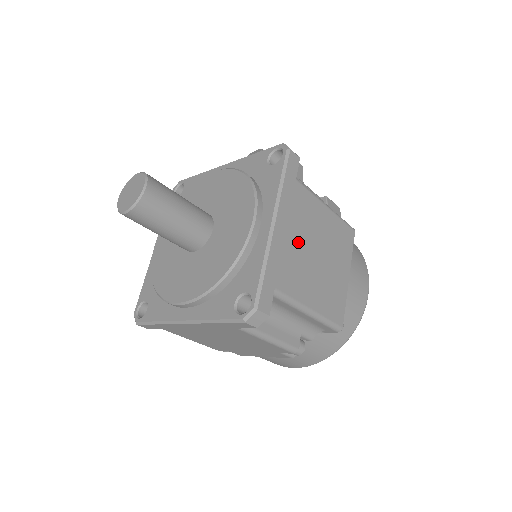
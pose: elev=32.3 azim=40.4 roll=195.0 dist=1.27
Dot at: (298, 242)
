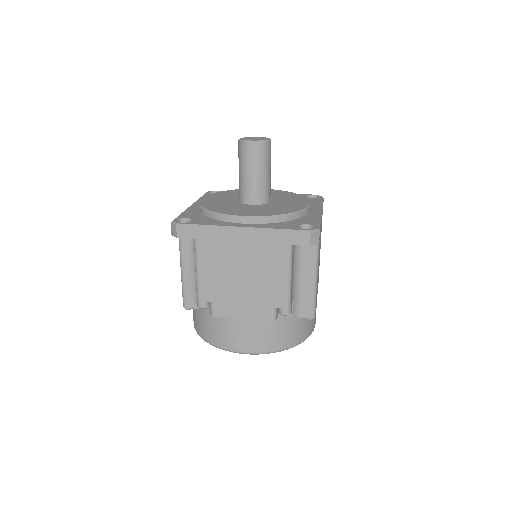
Dot at: (320, 238)
